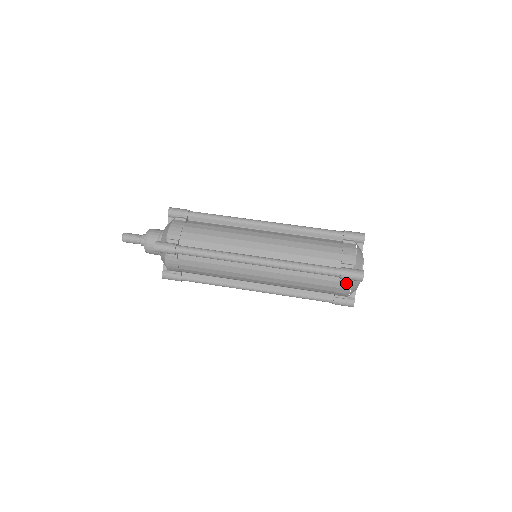
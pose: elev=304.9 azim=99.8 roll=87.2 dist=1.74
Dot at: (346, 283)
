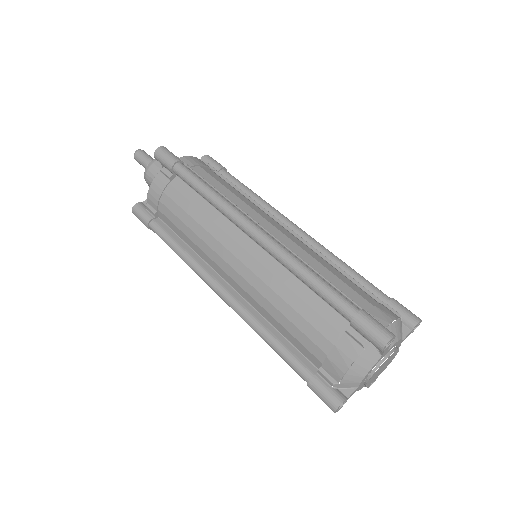
Dot at: occluded
